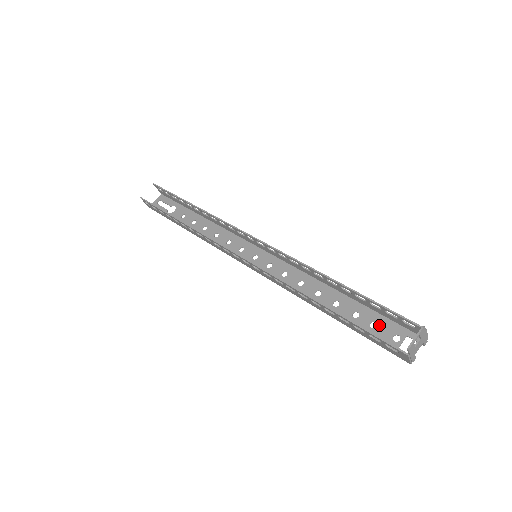
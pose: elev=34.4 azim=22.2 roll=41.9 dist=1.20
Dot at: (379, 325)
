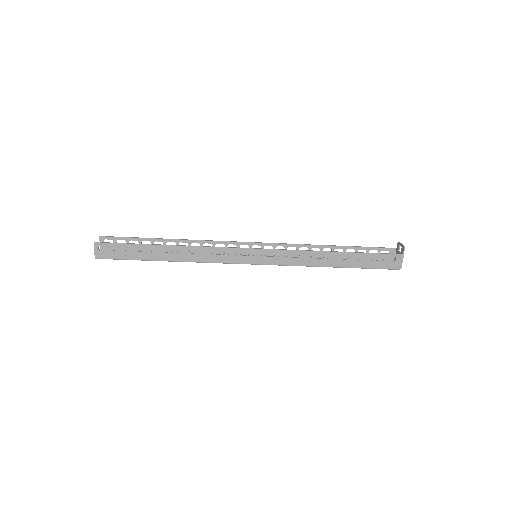
Dot at: occluded
